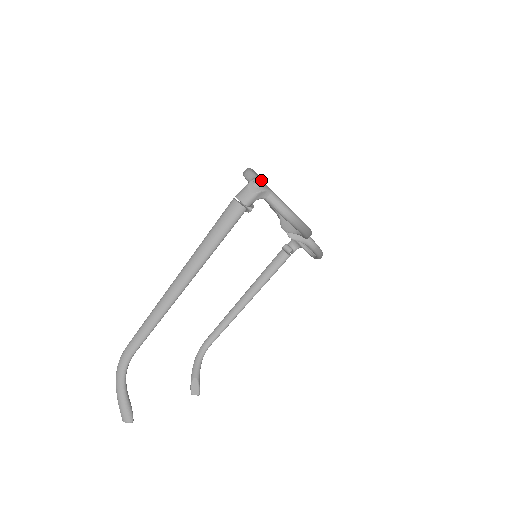
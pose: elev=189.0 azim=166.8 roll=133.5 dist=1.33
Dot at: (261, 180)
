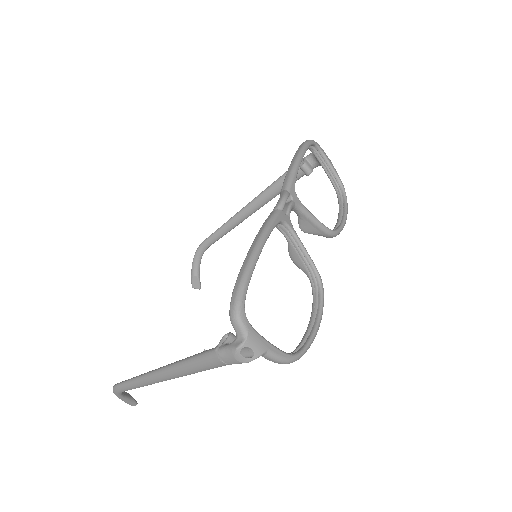
Dot at: (253, 337)
